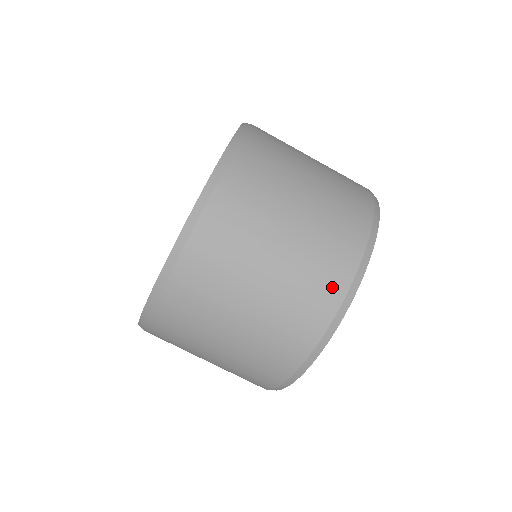
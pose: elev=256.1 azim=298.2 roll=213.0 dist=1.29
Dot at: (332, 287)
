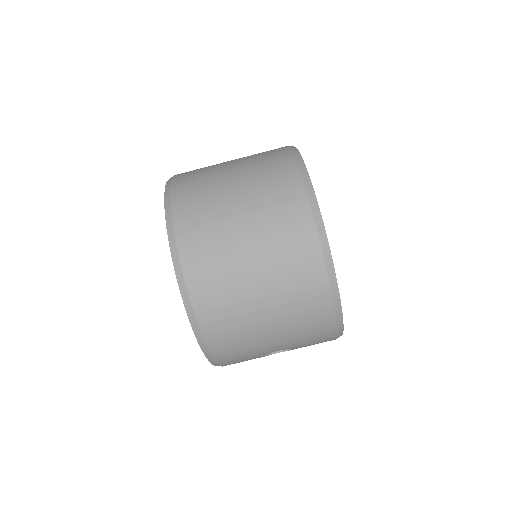
Dot at: (279, 154)
